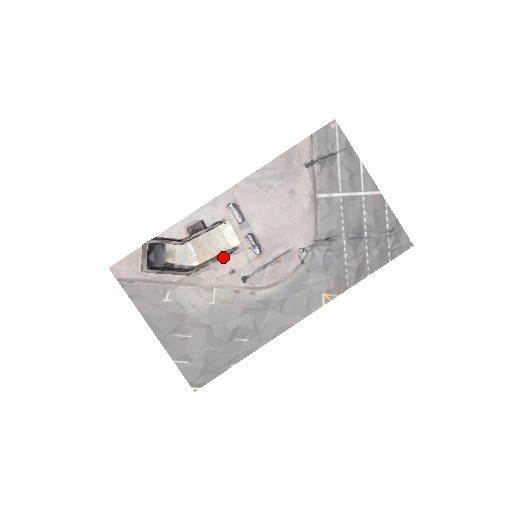
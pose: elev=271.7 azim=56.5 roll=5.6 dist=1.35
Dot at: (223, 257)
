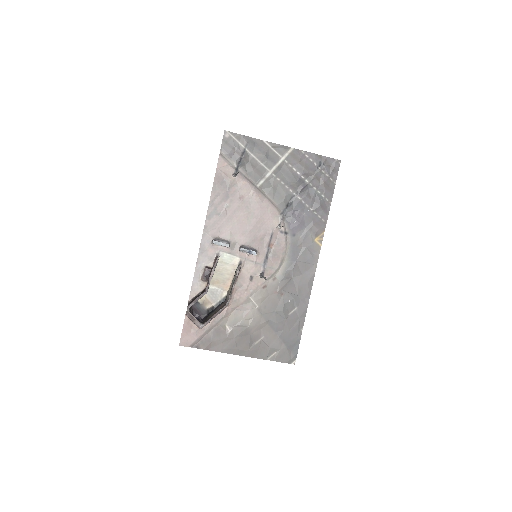
Dot at: (238, 275)
